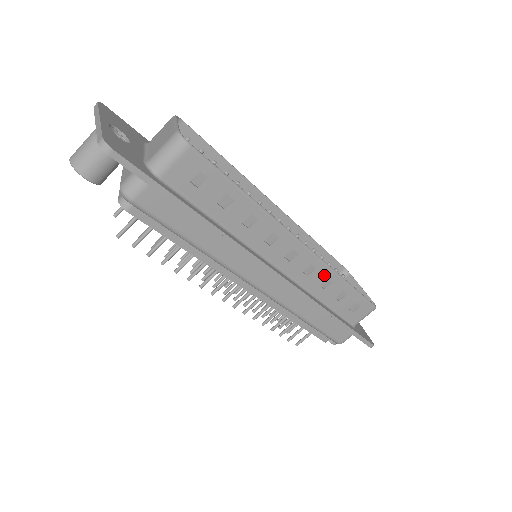
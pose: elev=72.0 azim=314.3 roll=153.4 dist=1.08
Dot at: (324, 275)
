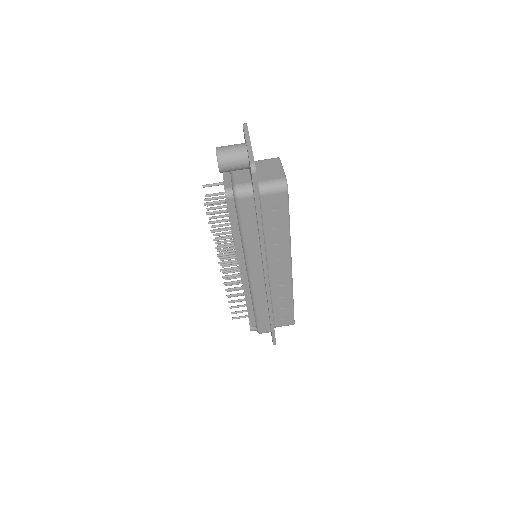
Dot at: (286, 291)
